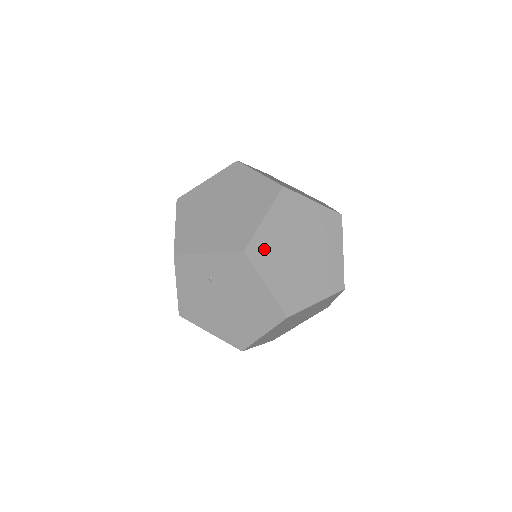
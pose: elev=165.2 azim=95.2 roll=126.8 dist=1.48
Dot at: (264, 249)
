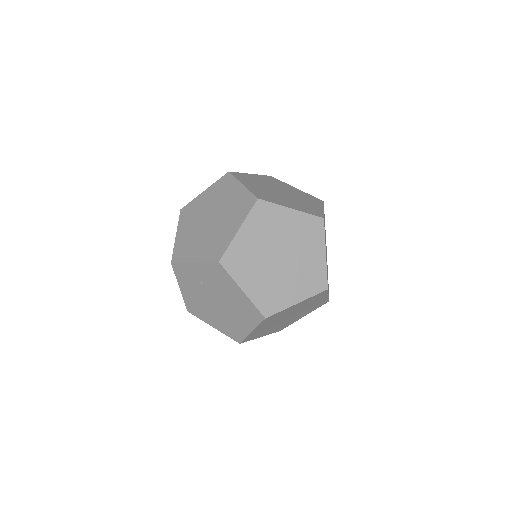
Dot at: (239, 258)
